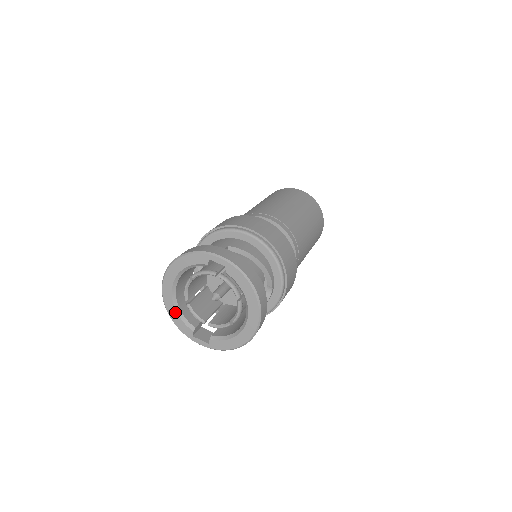
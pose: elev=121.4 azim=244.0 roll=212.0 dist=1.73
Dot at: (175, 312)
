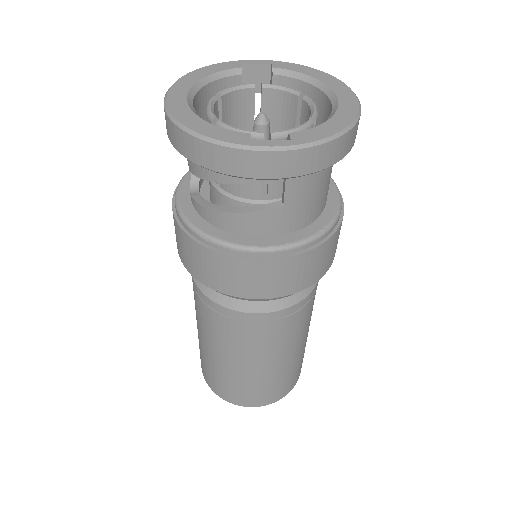
Dot at: (201, 121)
